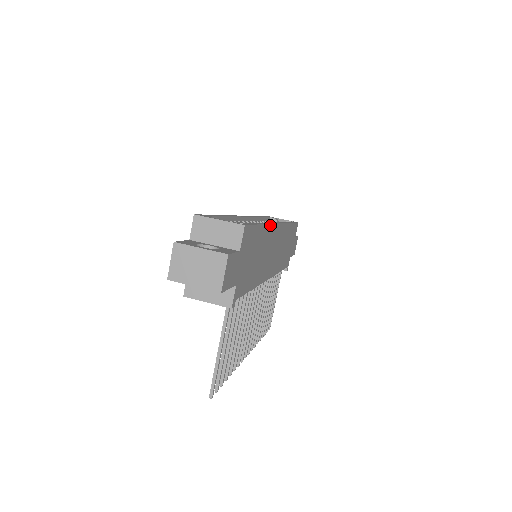
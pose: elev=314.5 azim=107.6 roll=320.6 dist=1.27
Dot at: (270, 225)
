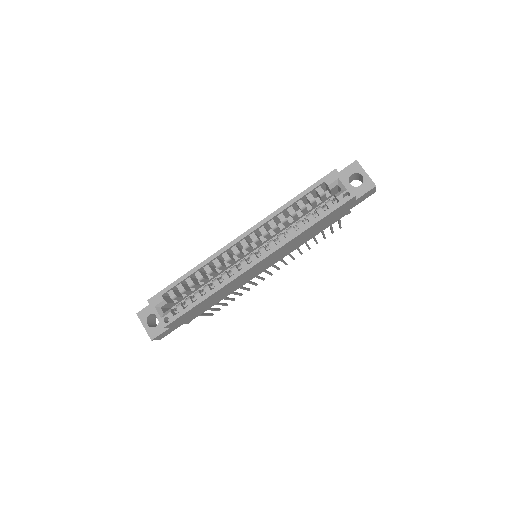
Dot at: (226, 285)
